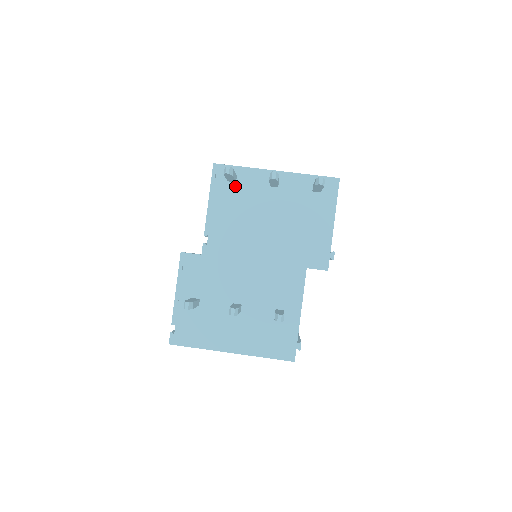
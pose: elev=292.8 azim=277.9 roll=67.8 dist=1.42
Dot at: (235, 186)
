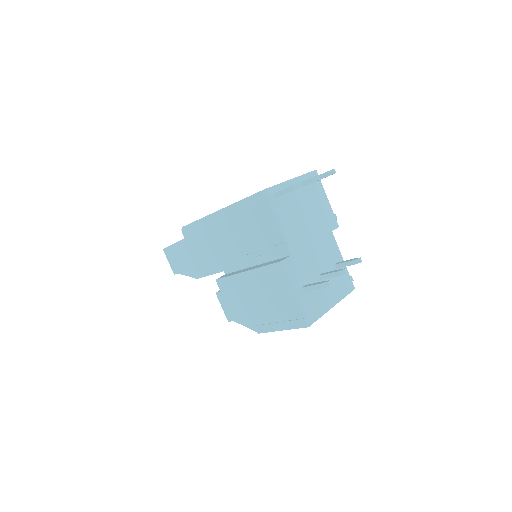
Dot at: (281, 199)
